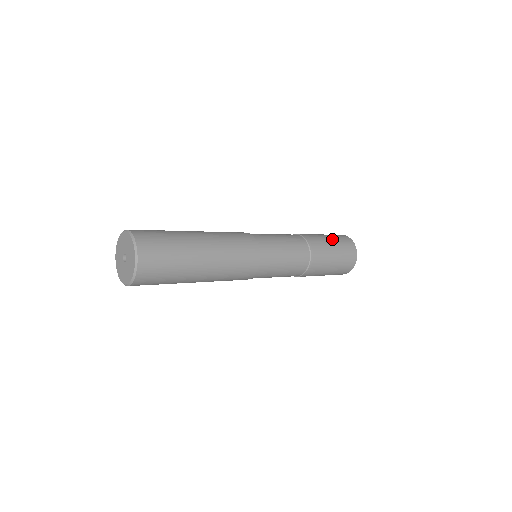
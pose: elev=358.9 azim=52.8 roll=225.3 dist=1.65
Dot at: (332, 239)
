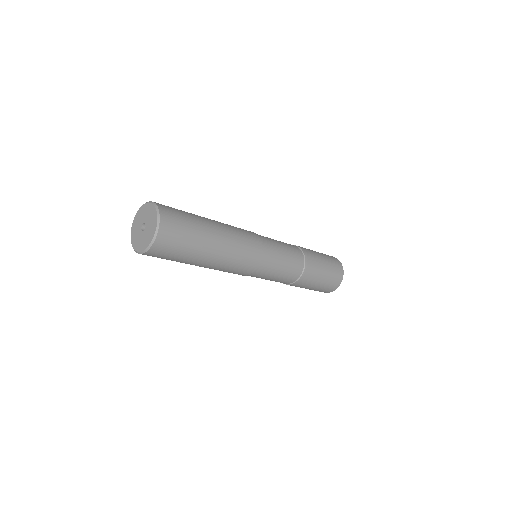
Dot at: occluded
